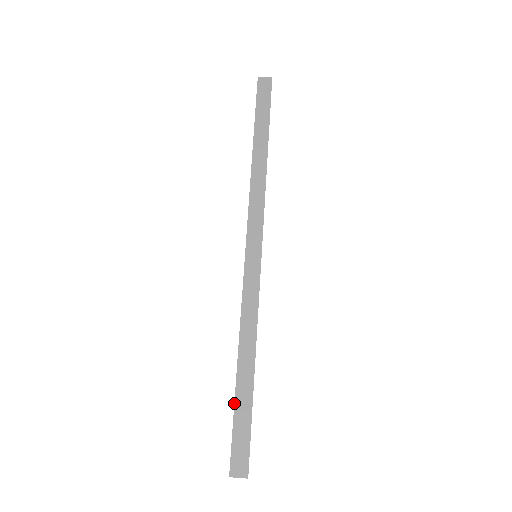
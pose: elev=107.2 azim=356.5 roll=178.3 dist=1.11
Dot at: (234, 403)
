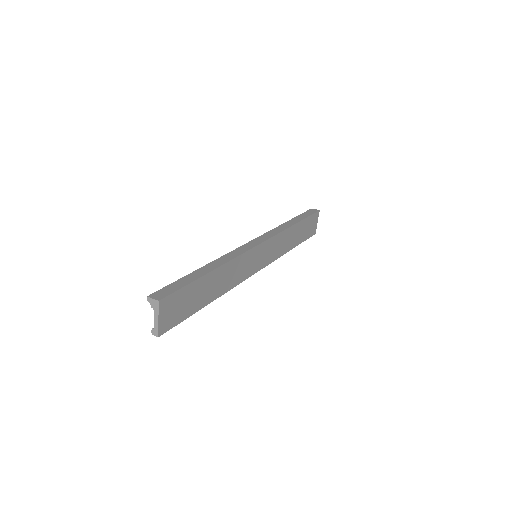
Dot at: (184, 276)
